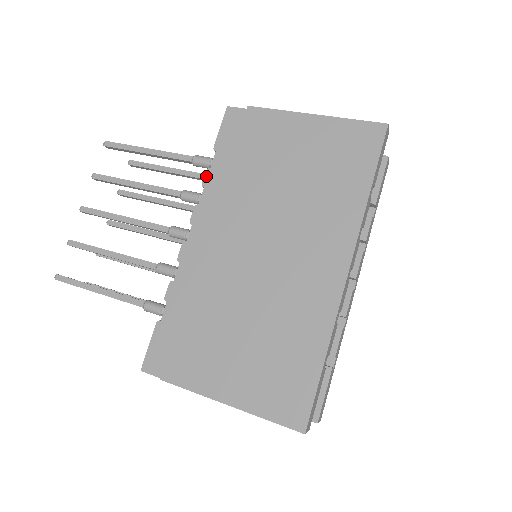
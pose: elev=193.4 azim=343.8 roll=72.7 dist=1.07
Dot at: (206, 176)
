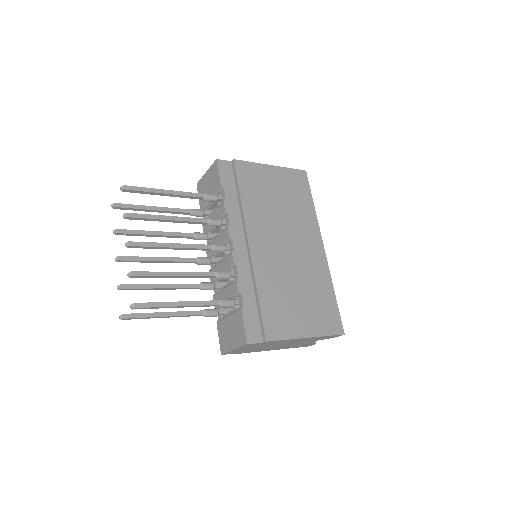
Dot at: (226, 206)
